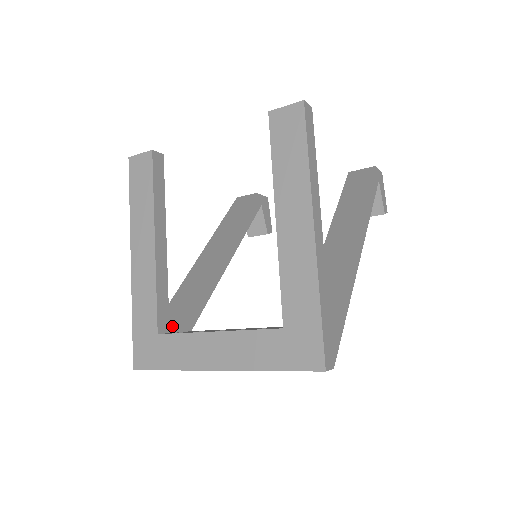
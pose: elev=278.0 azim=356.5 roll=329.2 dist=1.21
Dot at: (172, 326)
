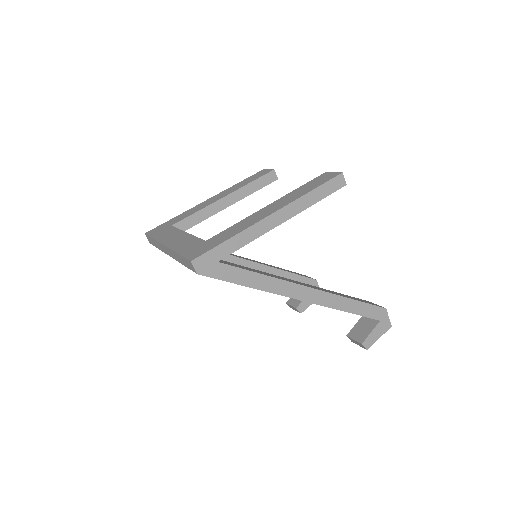
Dot at: occluded
